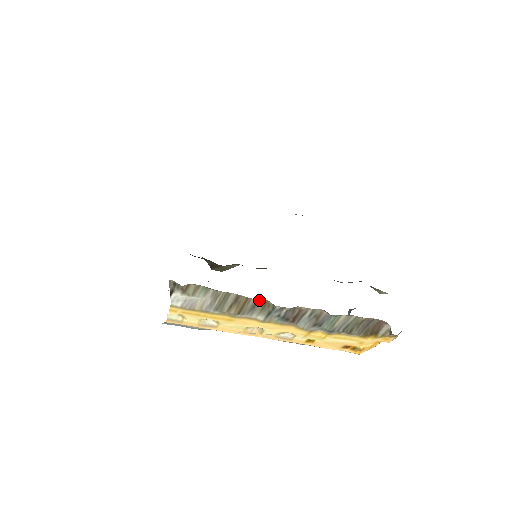
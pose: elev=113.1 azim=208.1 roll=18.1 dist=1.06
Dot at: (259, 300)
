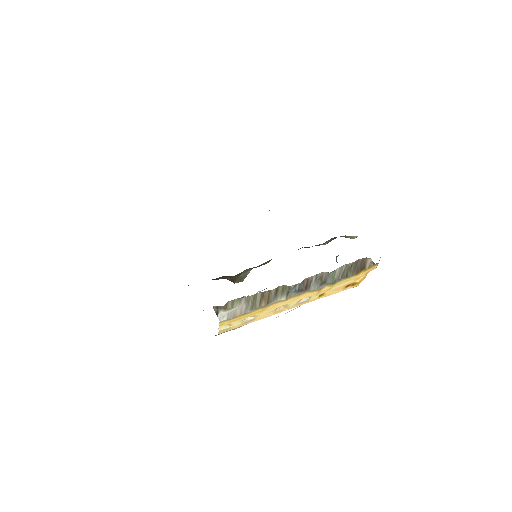
Dot at: (278, 288)
